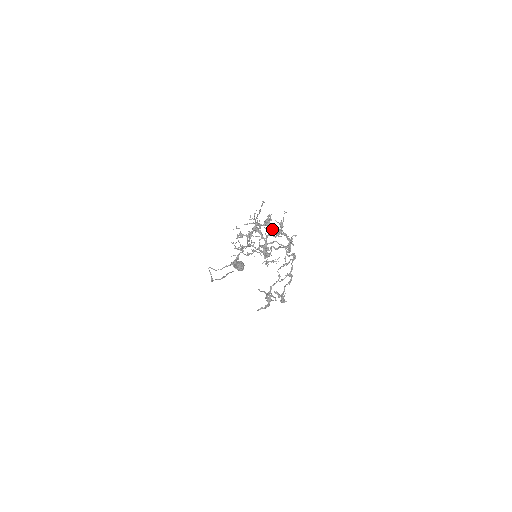
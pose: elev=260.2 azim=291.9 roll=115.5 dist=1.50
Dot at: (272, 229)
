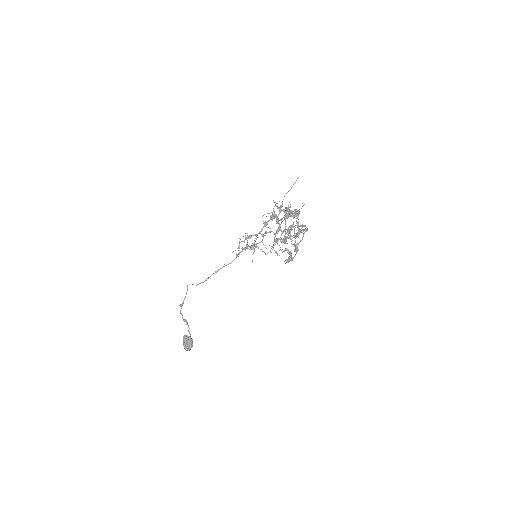
Dot at: occluded
